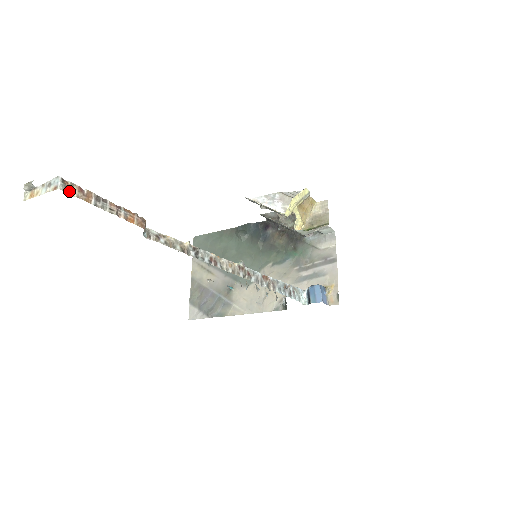
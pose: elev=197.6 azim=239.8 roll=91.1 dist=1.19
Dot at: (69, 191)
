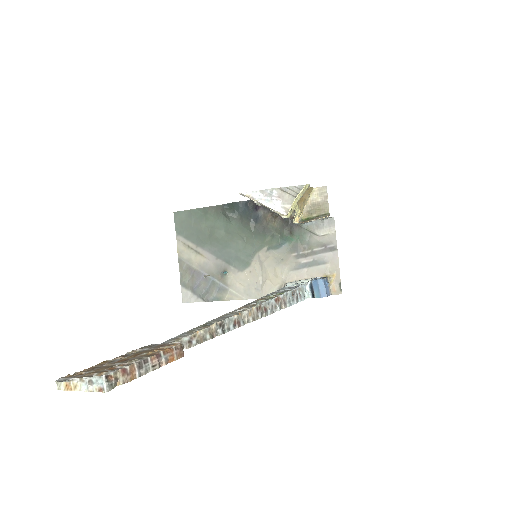
Dot at: (115, 384)
